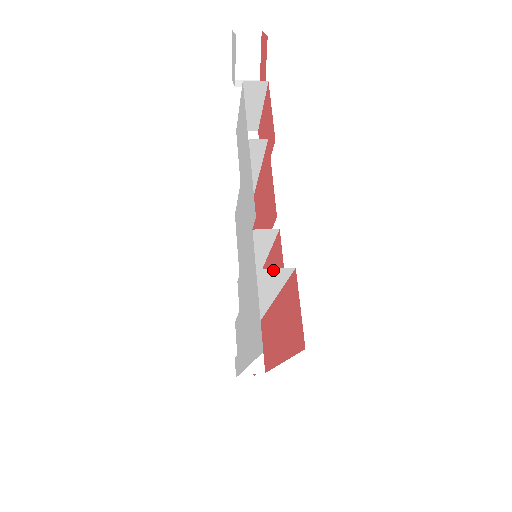
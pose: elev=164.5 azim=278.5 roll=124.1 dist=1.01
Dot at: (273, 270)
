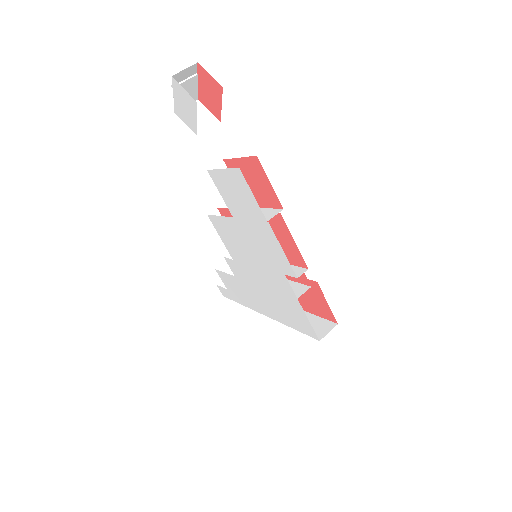
Dot at: (304, 290)
